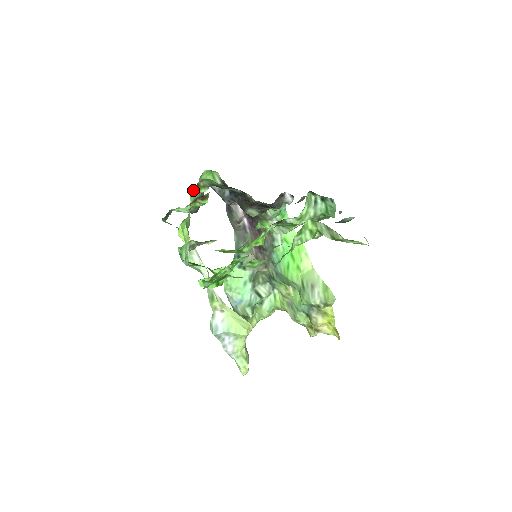
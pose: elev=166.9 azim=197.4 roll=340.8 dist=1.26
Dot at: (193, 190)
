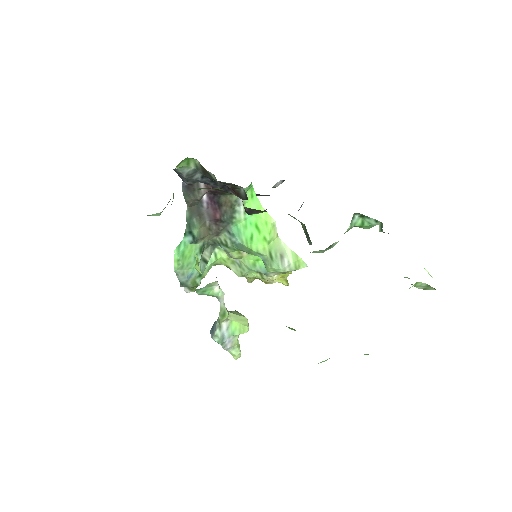
Dot at: occluded
